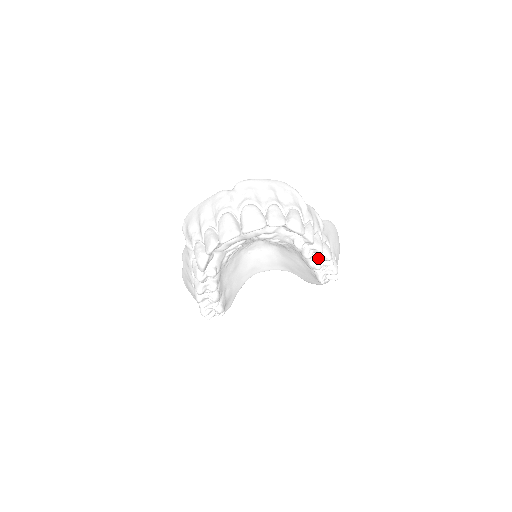
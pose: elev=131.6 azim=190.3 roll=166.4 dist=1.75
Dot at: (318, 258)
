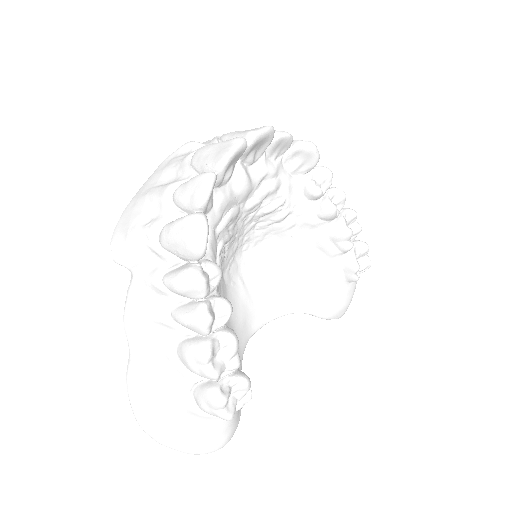
Dot at: (342, 216)
